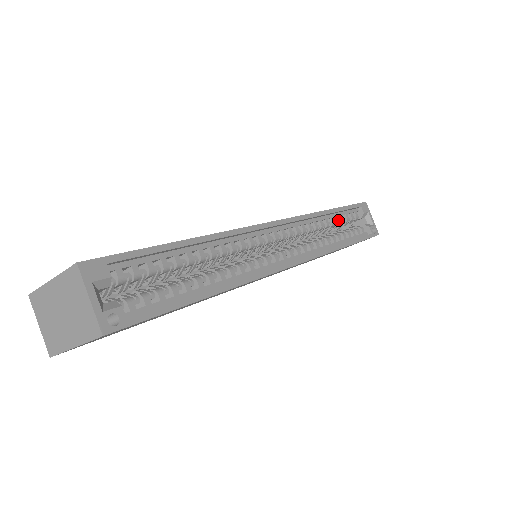
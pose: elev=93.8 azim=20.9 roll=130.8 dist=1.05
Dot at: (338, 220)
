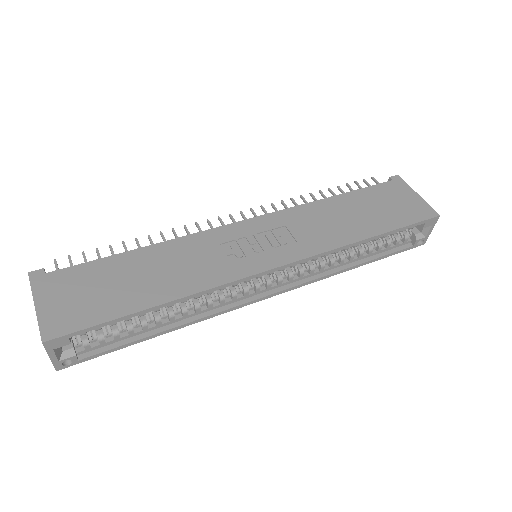
Dot at: (376, 239)
